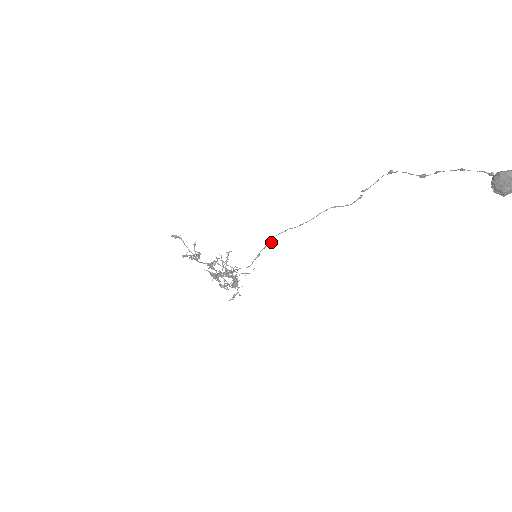
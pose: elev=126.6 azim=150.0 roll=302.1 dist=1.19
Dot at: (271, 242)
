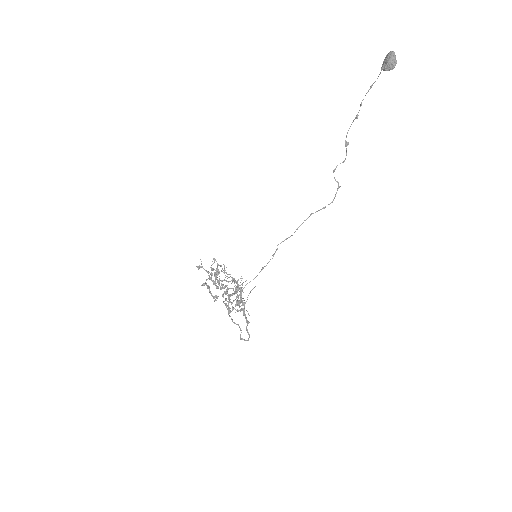
Dot at: (274, 254)
